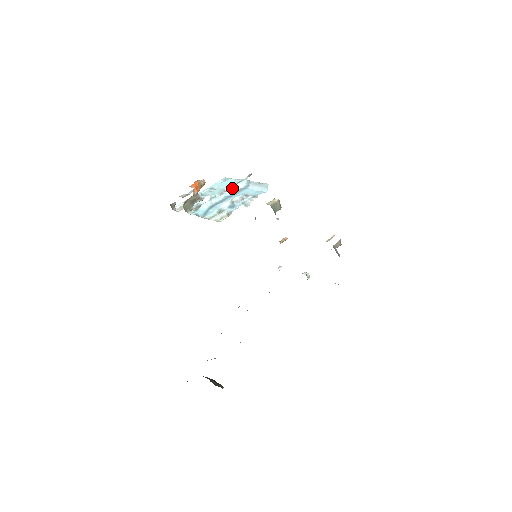
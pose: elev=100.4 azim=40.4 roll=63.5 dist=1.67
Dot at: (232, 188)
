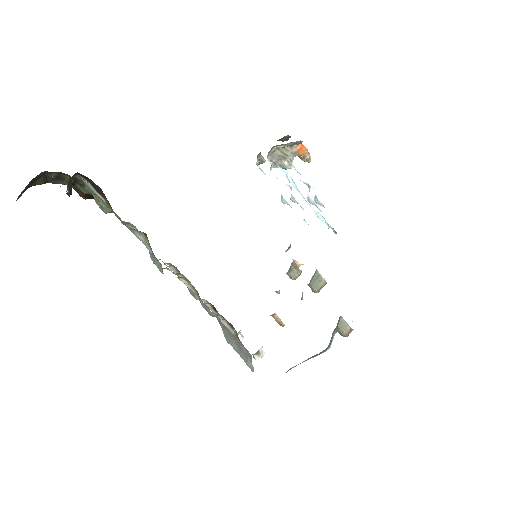
Dot at: occluded
